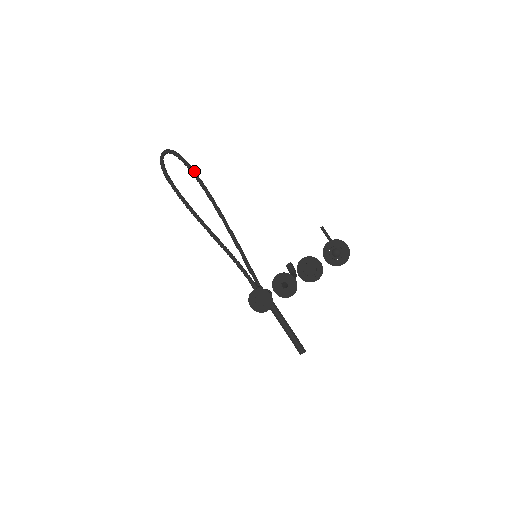
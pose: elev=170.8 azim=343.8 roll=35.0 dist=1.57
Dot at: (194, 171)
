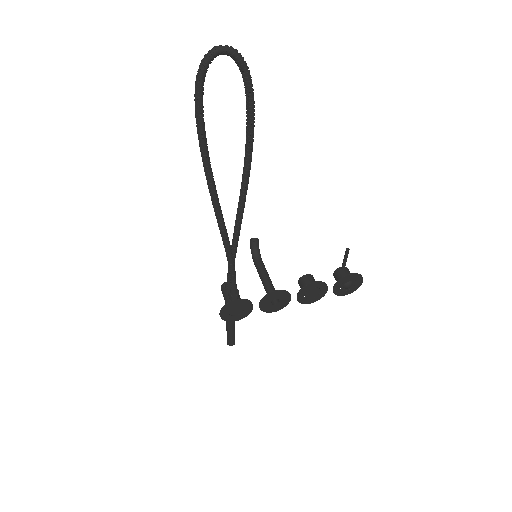
Dot at: (254, 114)
